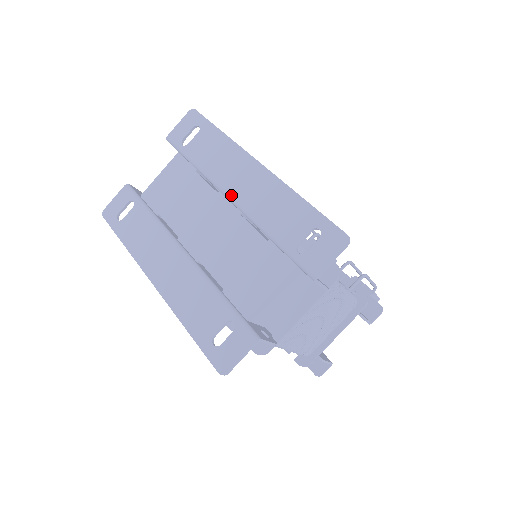
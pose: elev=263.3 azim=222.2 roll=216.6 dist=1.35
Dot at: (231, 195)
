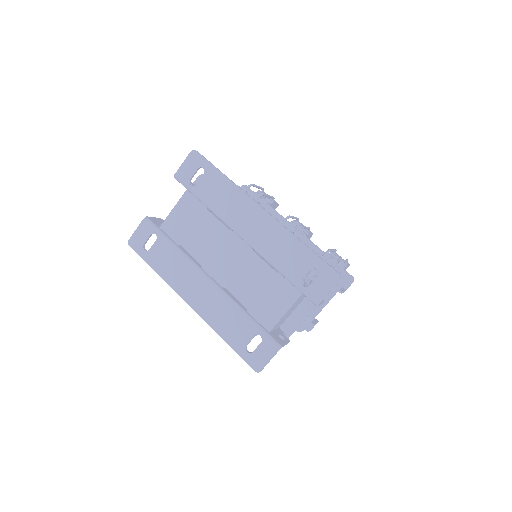
Dot at: (243, 235)
